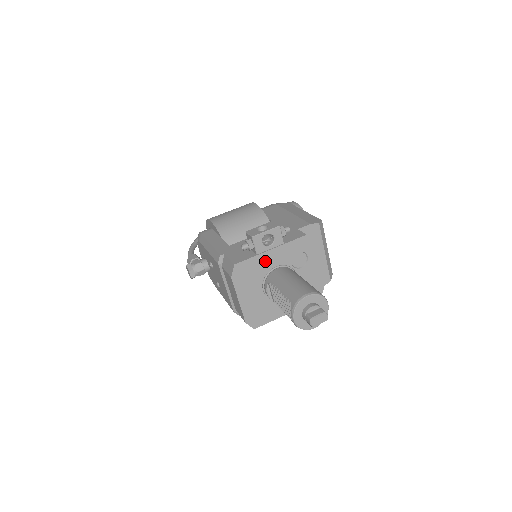
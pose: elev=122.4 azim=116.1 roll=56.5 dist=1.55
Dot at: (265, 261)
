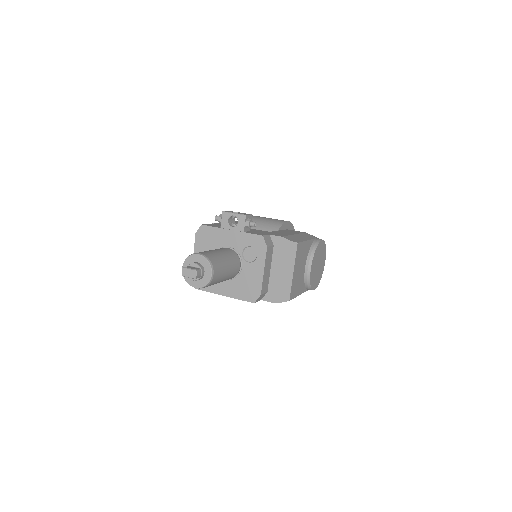
Dot at: (223, 237)
